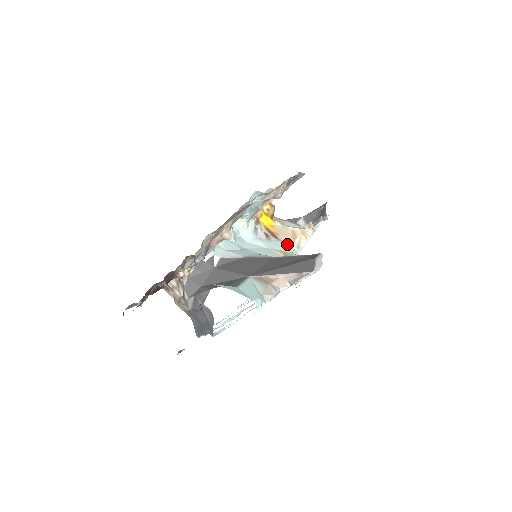
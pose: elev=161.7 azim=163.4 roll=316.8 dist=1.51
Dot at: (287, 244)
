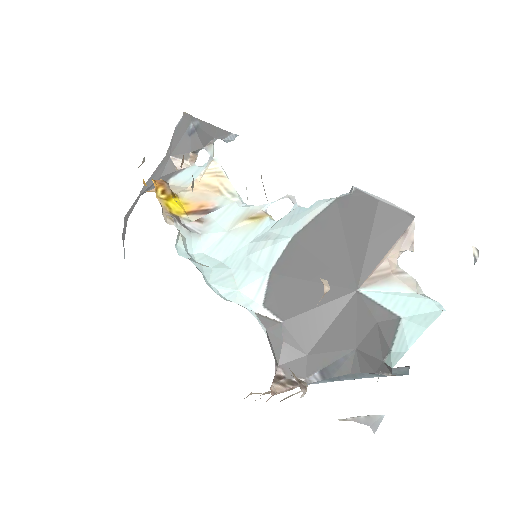
Dot at: (225, 205)
